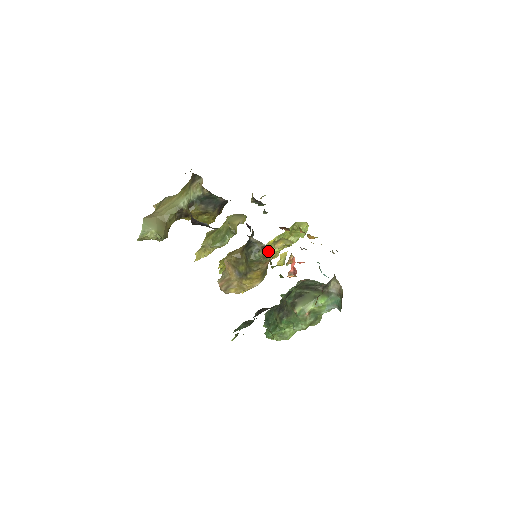
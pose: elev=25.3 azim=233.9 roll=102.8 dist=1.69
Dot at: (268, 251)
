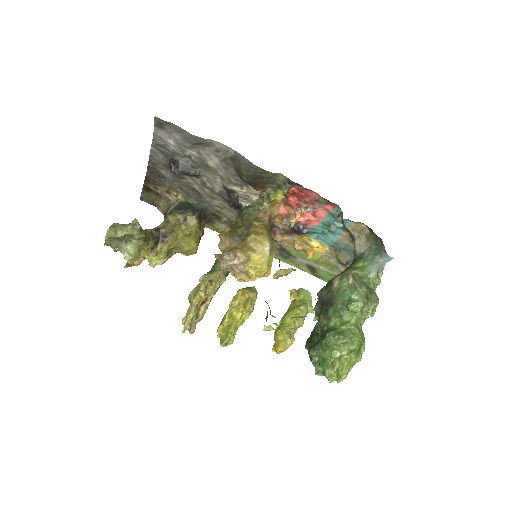
Dot at: (278, 330)
